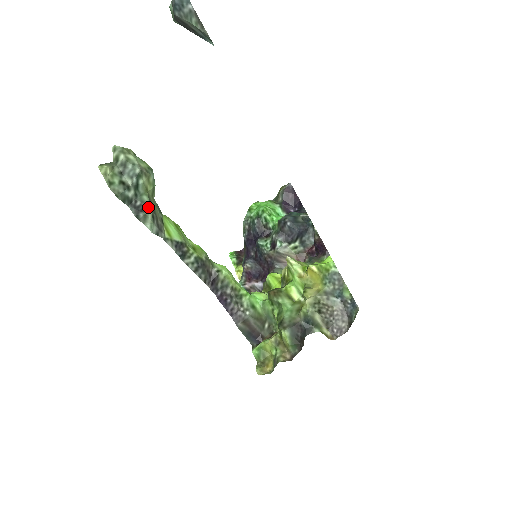
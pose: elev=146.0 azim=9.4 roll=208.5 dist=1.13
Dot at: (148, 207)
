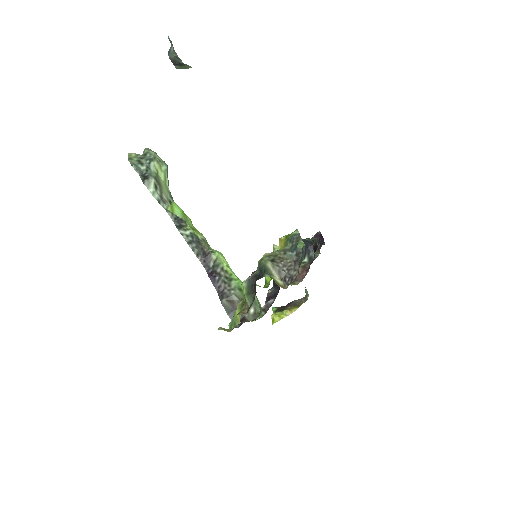
Dot at: (152, 177)
